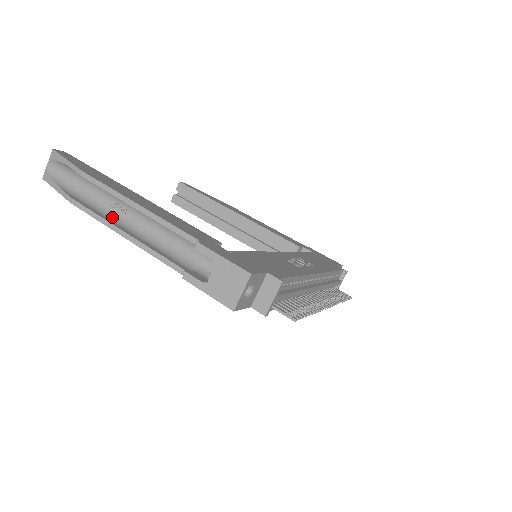
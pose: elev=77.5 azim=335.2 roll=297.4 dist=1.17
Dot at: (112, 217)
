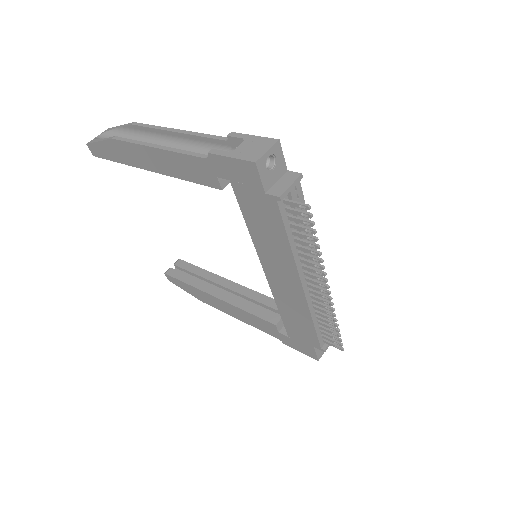
Dot at: occluded
